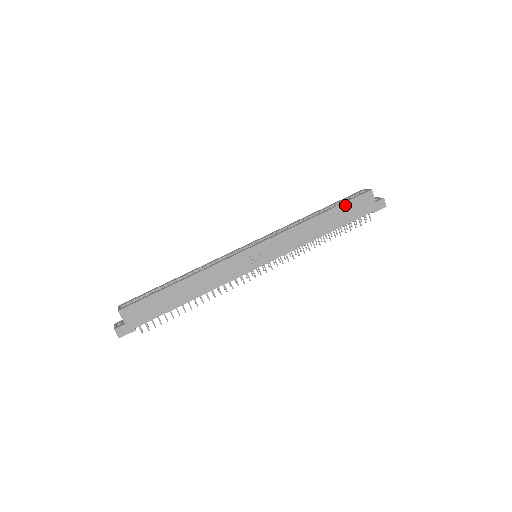
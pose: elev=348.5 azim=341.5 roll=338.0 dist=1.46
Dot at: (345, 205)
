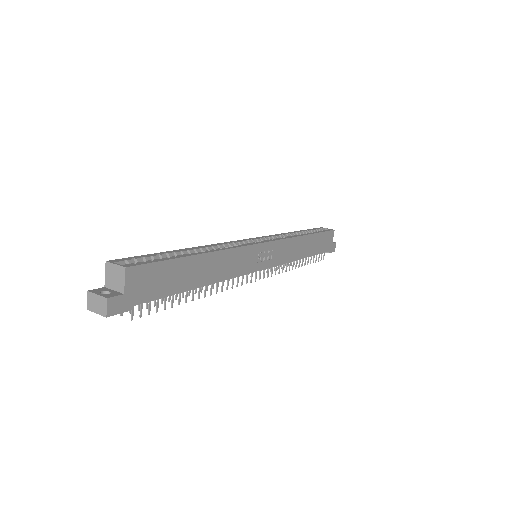
Dot at: (321, 235)
